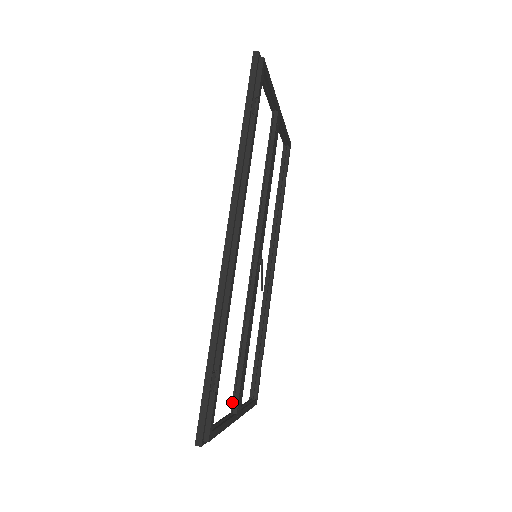
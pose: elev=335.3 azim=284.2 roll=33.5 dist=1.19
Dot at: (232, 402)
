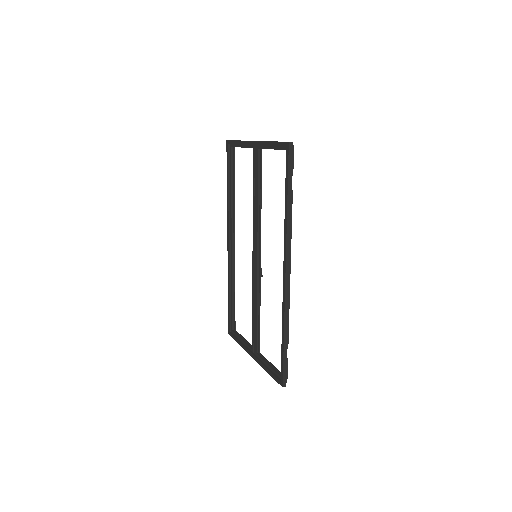
Dot at: (257, 348)
